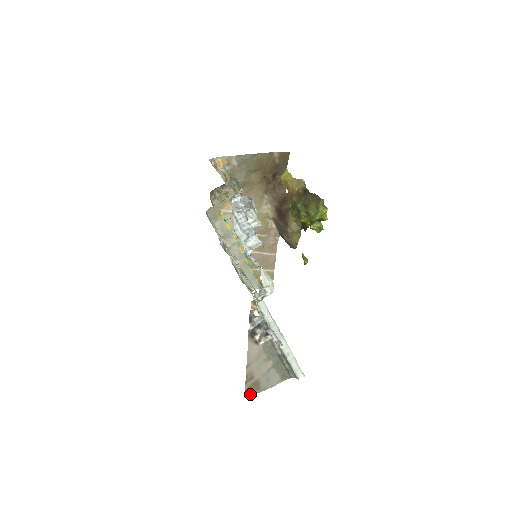
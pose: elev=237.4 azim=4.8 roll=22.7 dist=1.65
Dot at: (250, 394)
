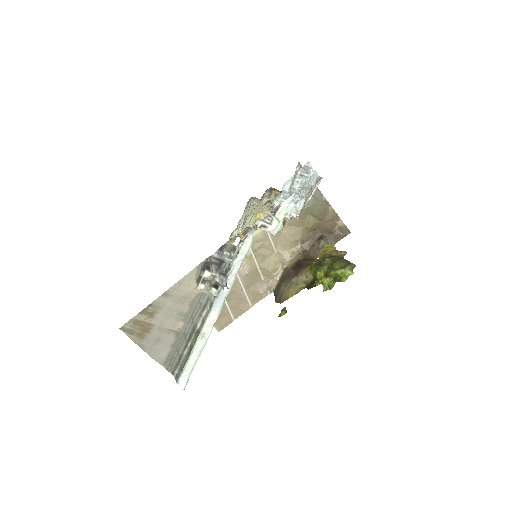
Dot at: (128, 332)
